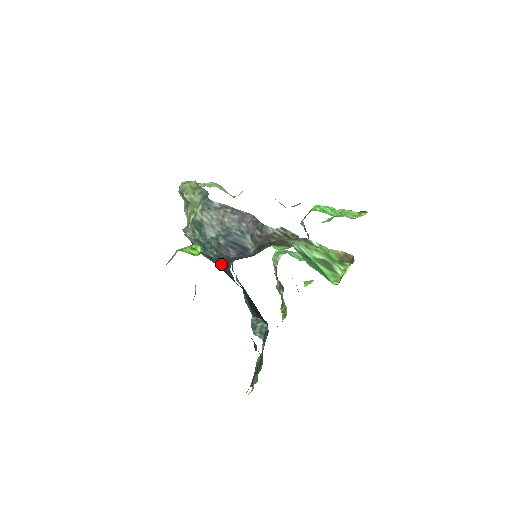
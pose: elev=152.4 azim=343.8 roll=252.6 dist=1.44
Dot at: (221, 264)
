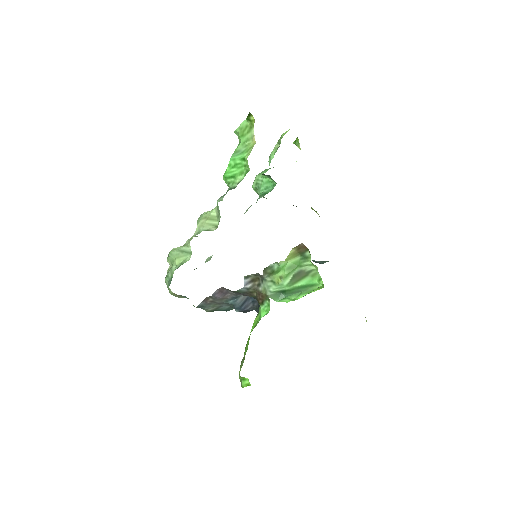
Dot at: occluded
